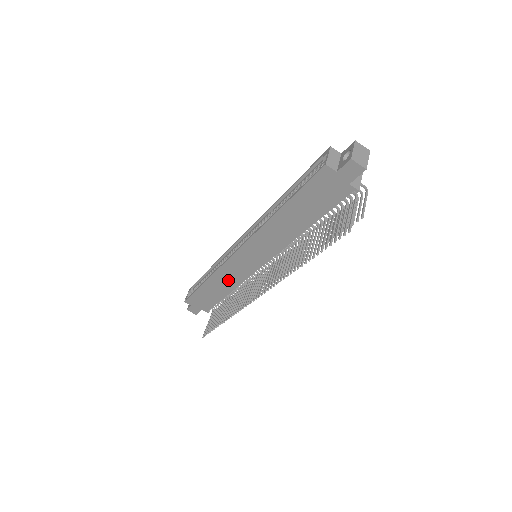
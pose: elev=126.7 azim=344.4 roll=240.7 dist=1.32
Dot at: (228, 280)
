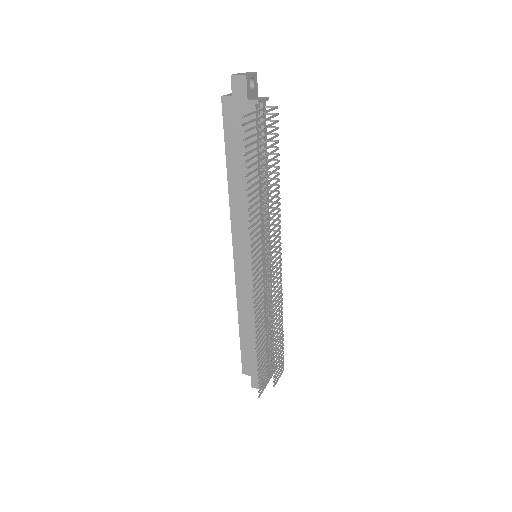
Dot at: (252, 306)
